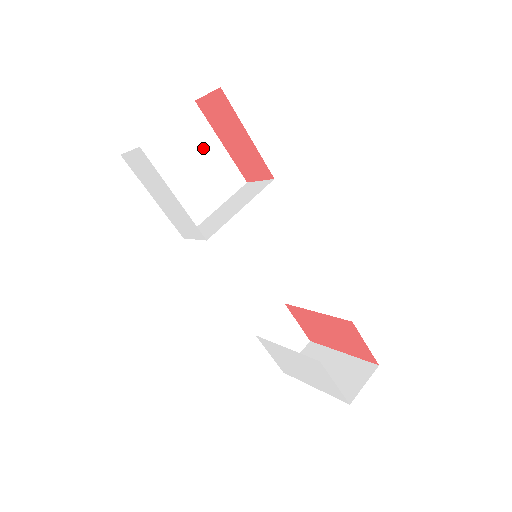
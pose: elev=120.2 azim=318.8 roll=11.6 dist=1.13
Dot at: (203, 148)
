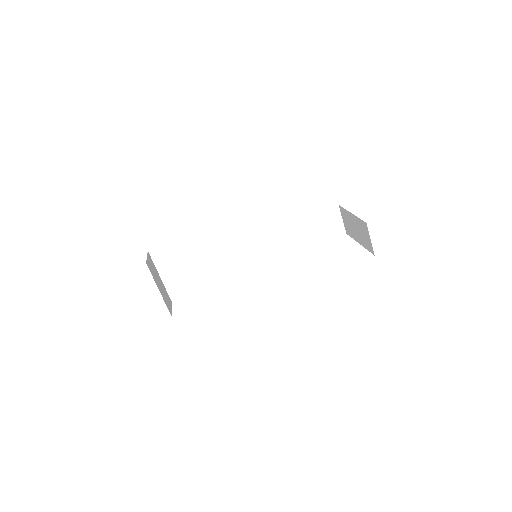
Dot at: (178, 253)
